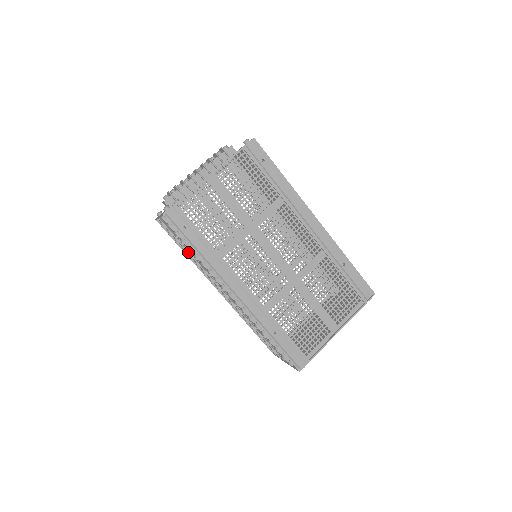
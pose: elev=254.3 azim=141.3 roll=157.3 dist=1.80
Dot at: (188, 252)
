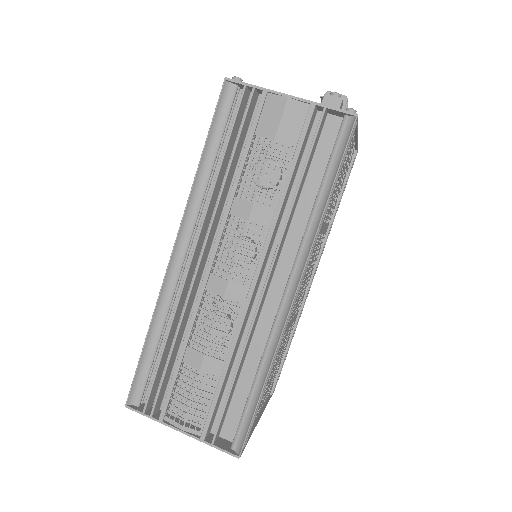
Dot at: (242, 171)
